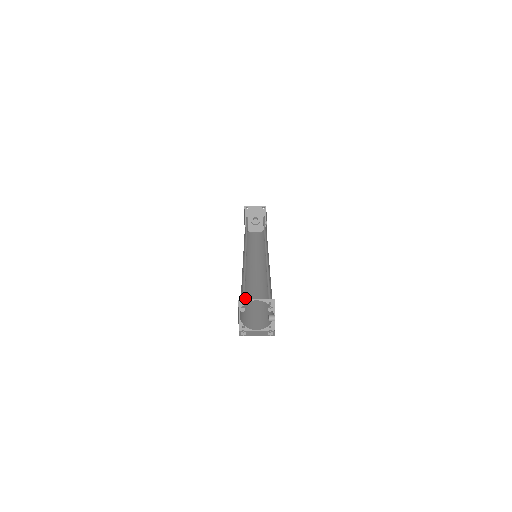
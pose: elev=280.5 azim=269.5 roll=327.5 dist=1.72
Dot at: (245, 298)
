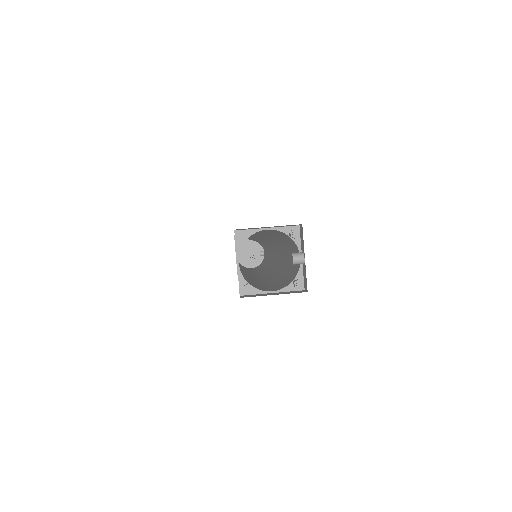
Dot at: occluded
